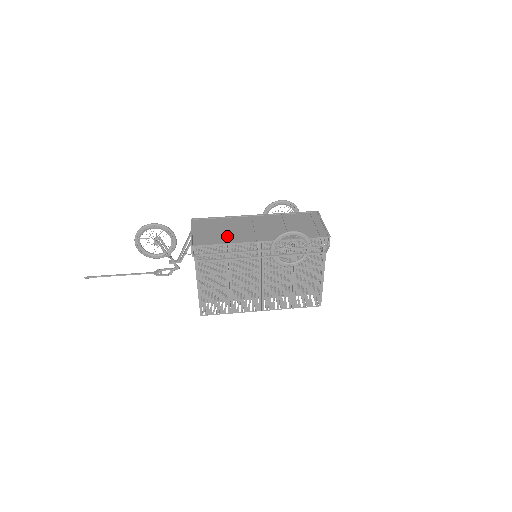
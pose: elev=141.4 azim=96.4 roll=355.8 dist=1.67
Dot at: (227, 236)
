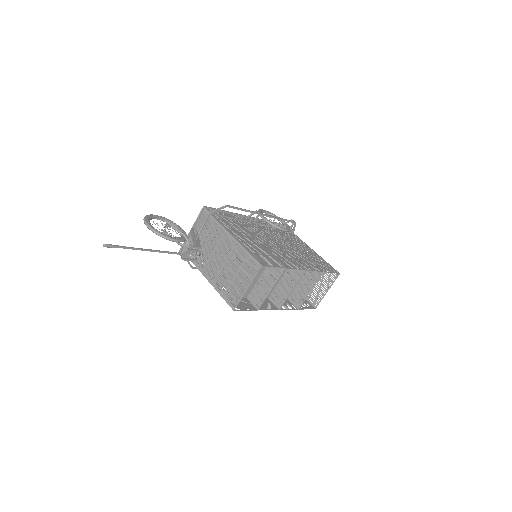
Dot at: occluded
